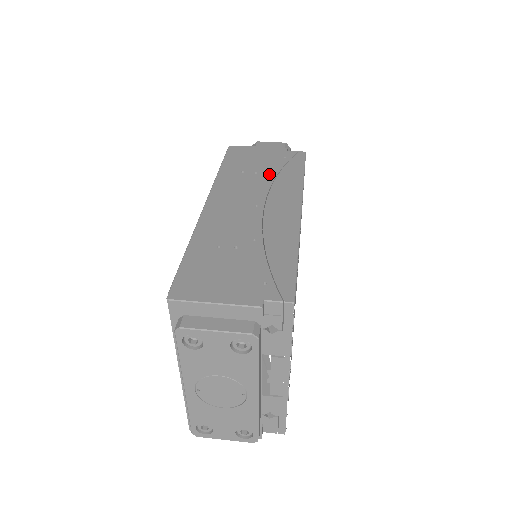
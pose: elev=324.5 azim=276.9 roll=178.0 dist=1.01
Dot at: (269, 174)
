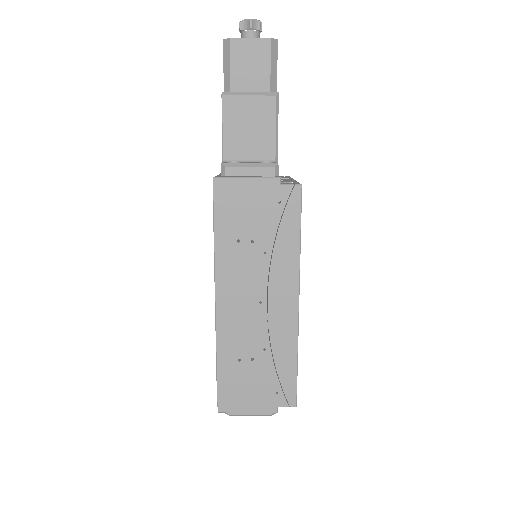
Dot at: (266, 244)
